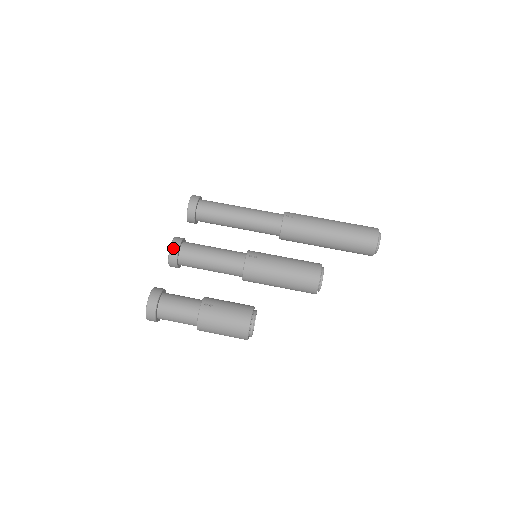
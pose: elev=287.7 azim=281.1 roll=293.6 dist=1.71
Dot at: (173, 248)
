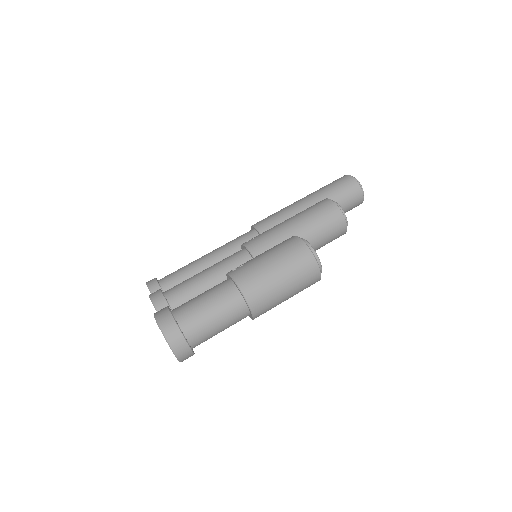
Dot at: (154, 297)
